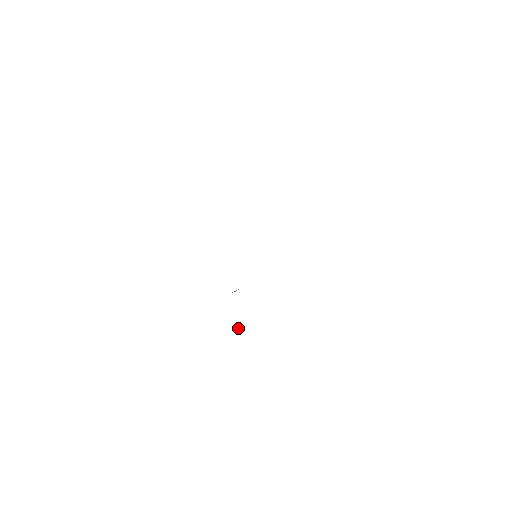
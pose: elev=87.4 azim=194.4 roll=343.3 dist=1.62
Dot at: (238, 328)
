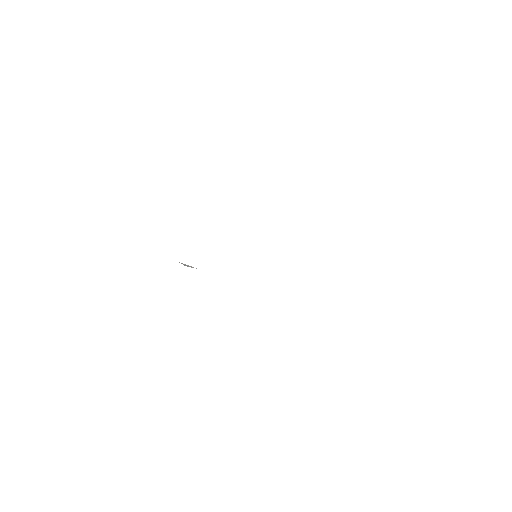
Dot at: occluded
